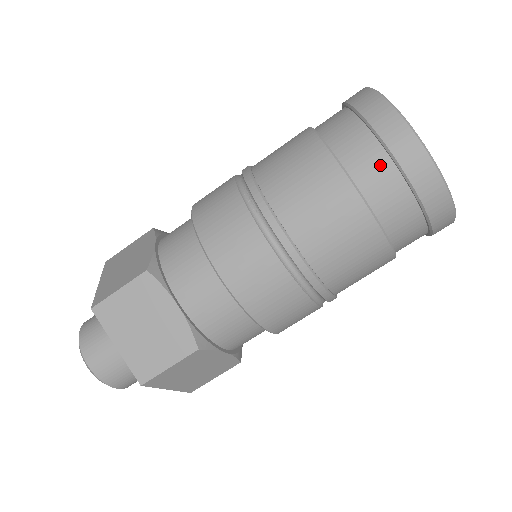
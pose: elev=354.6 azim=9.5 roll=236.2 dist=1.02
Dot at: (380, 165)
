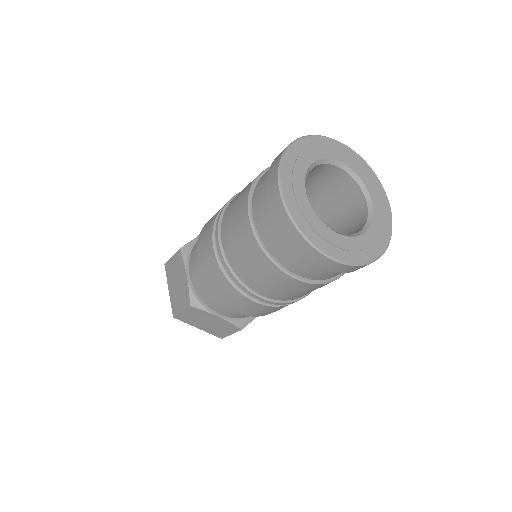
Dot at: (304, 264)
